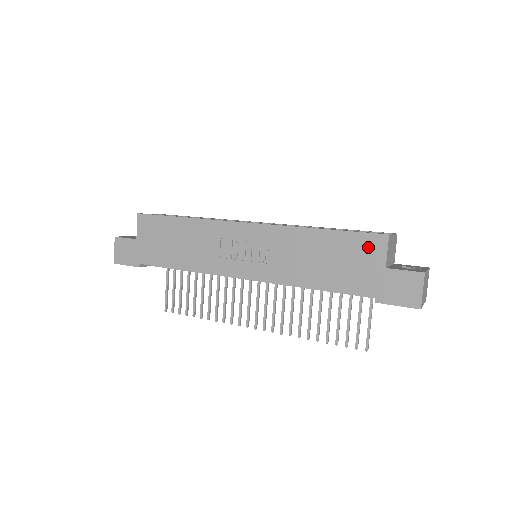
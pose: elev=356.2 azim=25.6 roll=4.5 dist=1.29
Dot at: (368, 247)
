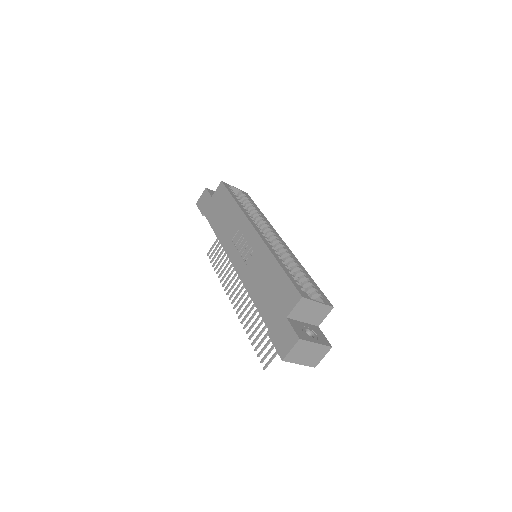
Dot at: (289, 296)
